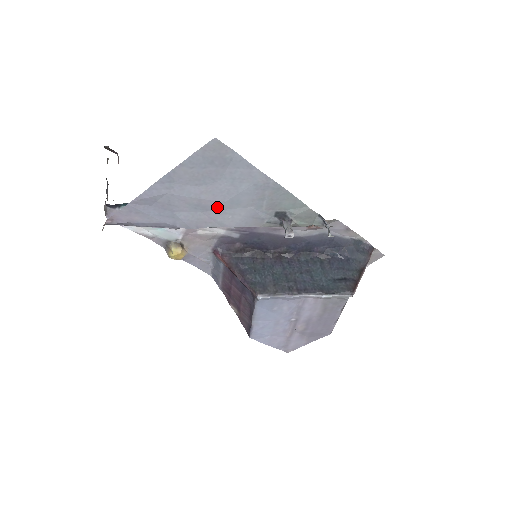
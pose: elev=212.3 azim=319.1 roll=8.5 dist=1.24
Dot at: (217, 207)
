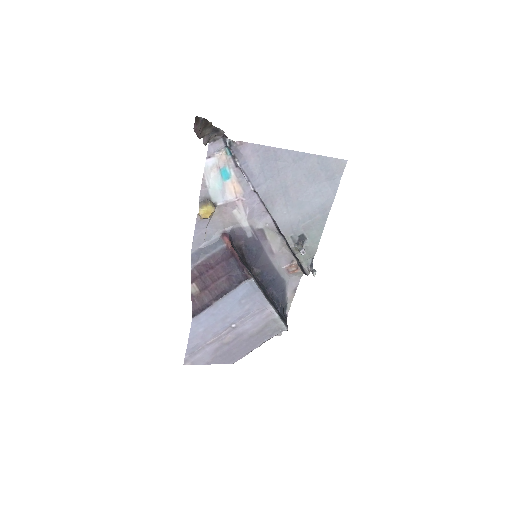
Dot at: (290, 199)
